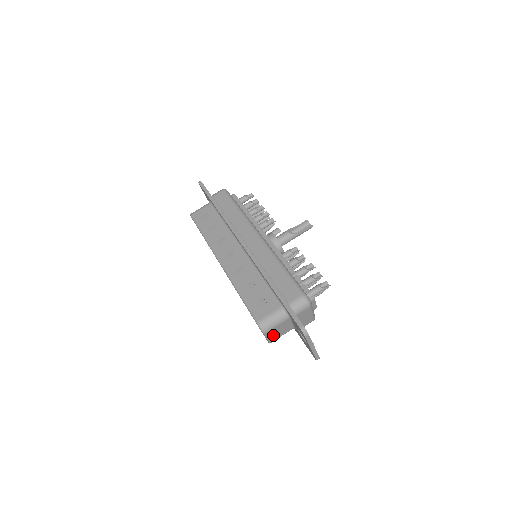
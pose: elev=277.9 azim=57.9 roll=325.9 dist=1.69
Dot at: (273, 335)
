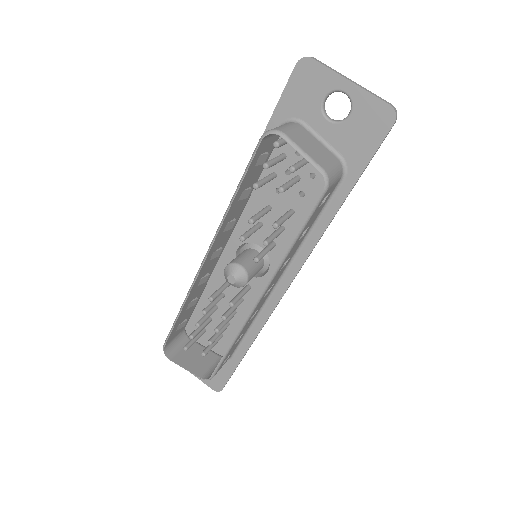
Dot at: (309, 151)
